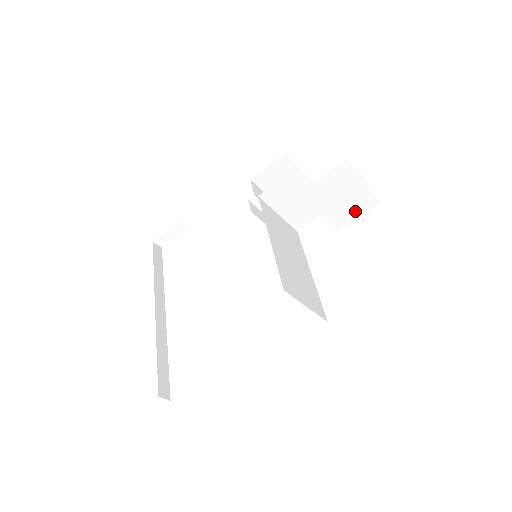
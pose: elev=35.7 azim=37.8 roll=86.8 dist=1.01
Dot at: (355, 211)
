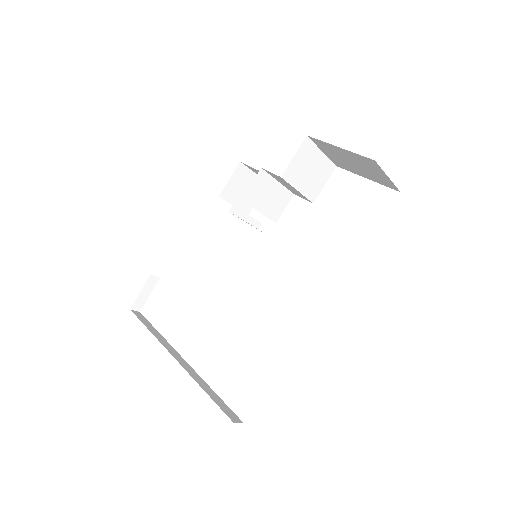
Dot at: (321, 180)
